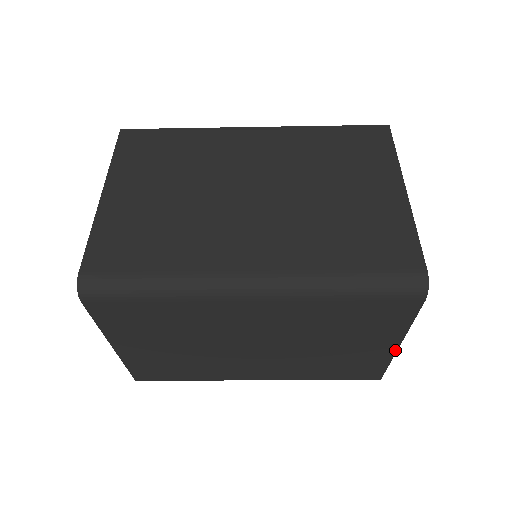
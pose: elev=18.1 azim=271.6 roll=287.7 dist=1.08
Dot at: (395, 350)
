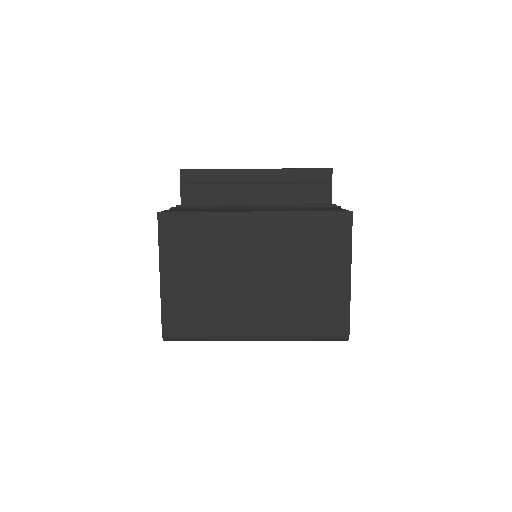
Dot at: occluded
